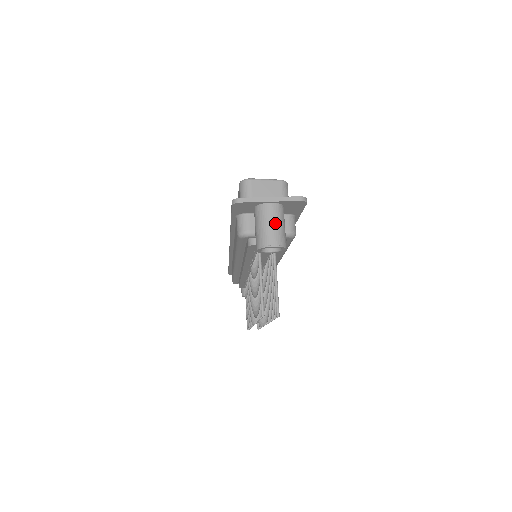
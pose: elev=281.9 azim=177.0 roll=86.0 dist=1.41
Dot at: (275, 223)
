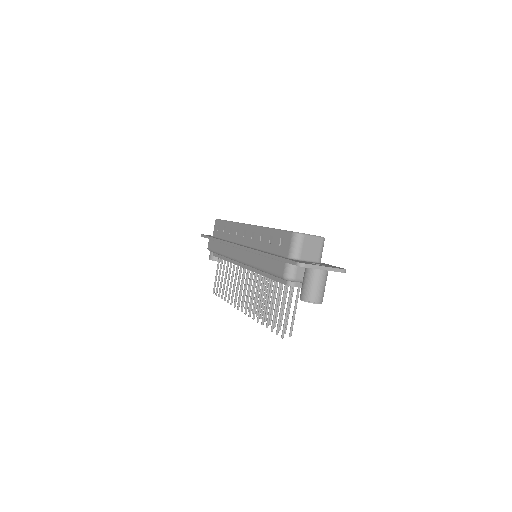
Dot at: (322, 286)
